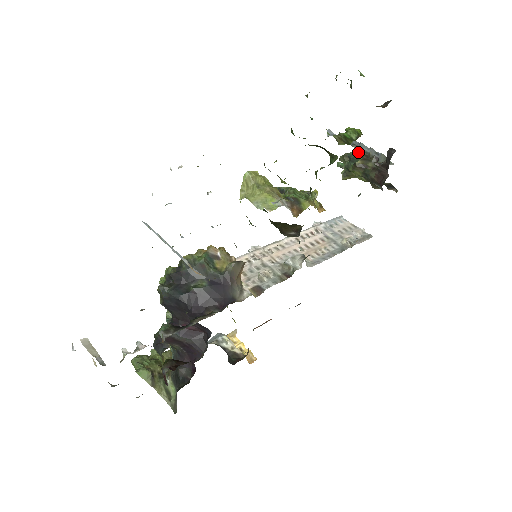
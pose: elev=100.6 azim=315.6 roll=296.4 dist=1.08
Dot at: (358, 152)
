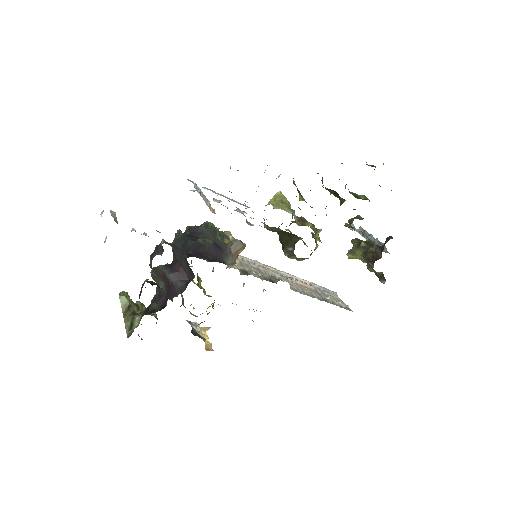
Dot at: (367, 241)
